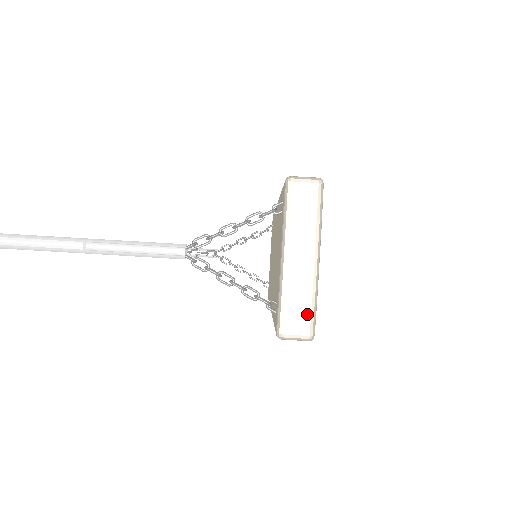
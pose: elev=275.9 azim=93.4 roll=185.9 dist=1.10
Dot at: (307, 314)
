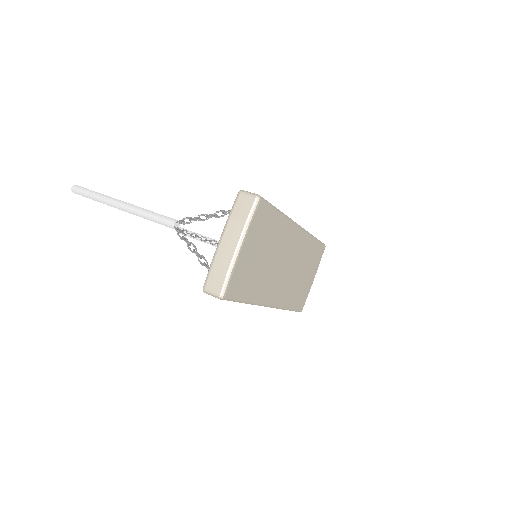
Dot at: (222, 280)
